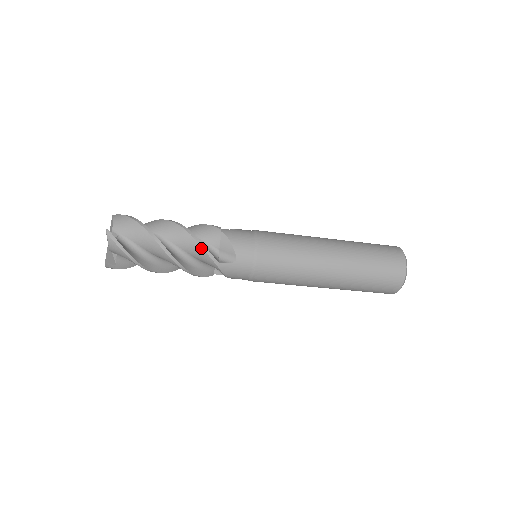
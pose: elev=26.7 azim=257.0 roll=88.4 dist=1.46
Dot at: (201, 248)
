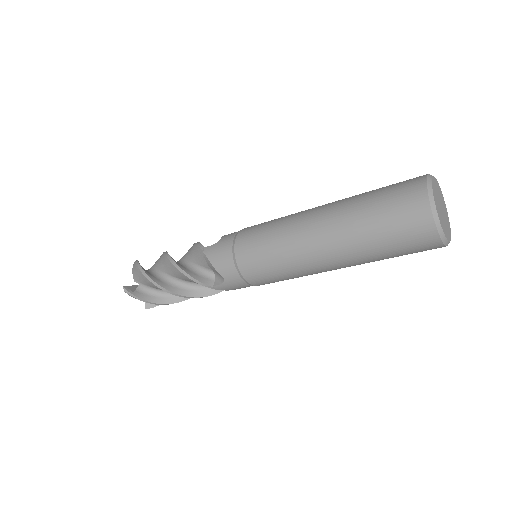
Dot at: (190, 279)
